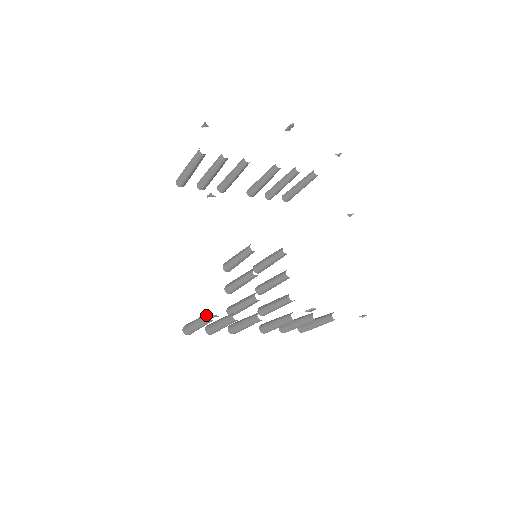
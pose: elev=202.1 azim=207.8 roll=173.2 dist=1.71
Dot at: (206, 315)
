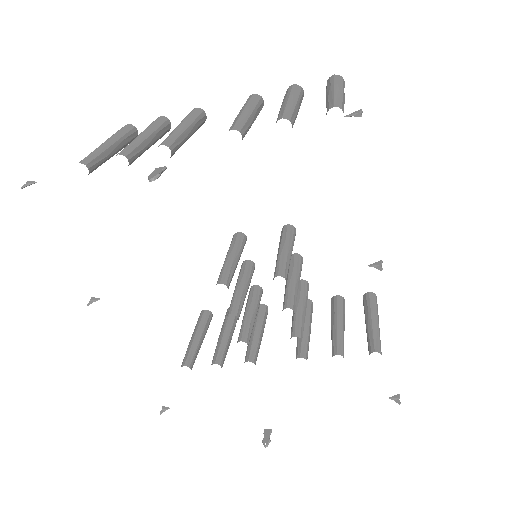
Dot at: (181, 366)
